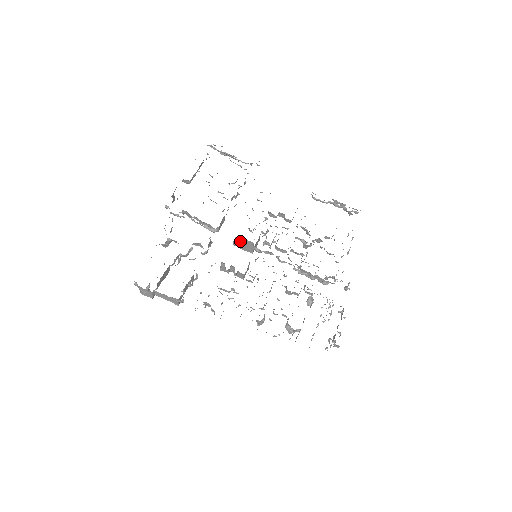
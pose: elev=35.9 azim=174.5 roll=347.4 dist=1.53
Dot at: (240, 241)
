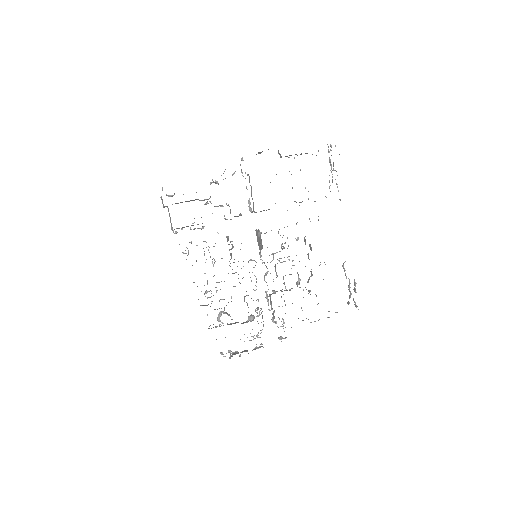
Dot at: occluded
